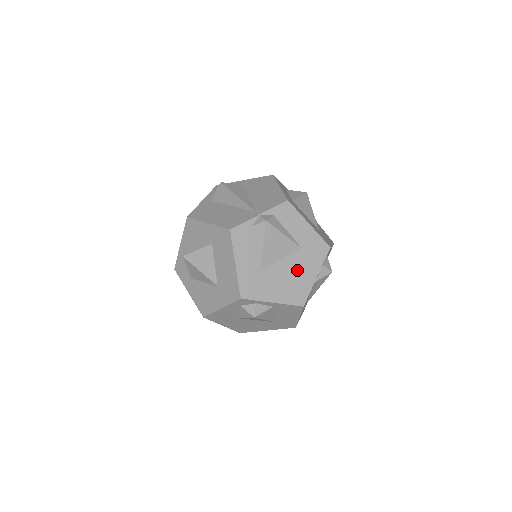
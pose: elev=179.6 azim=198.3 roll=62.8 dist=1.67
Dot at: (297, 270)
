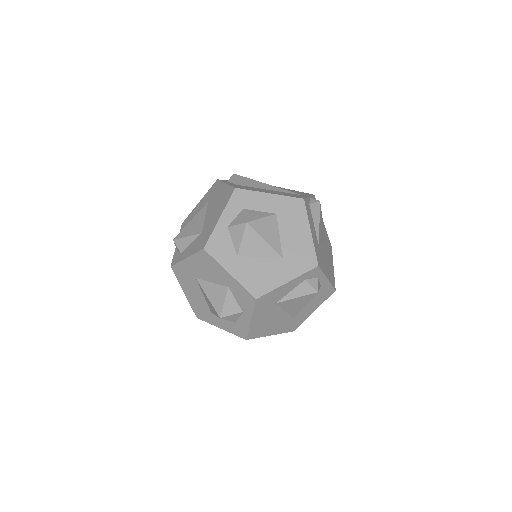
Dot at: (328, 256)
